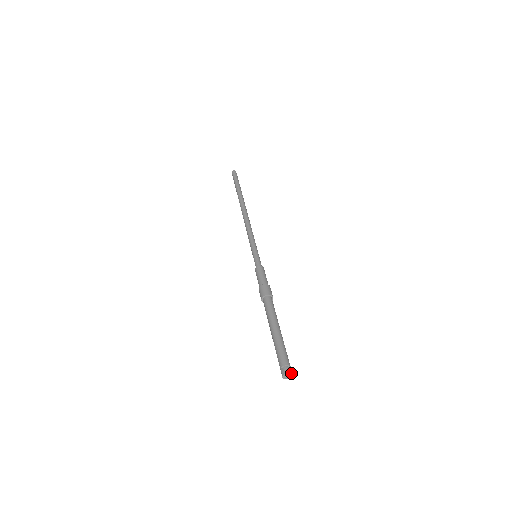
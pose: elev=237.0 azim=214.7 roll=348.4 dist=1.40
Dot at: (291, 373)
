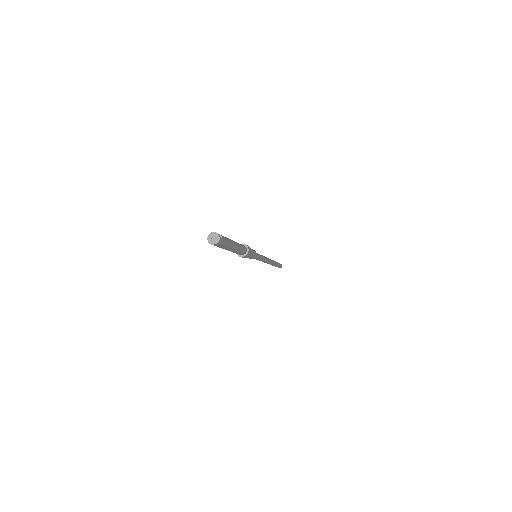
Dot at: (213, 233)
